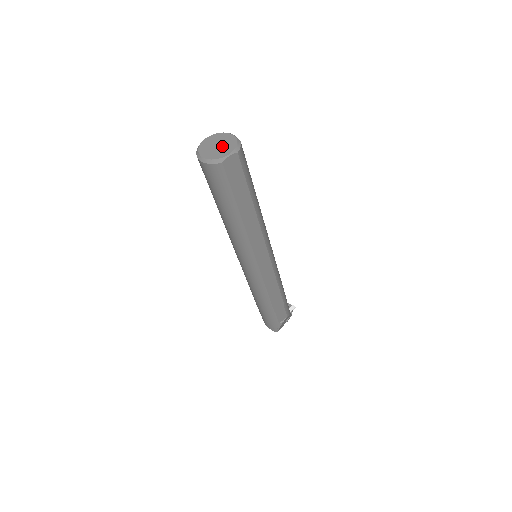
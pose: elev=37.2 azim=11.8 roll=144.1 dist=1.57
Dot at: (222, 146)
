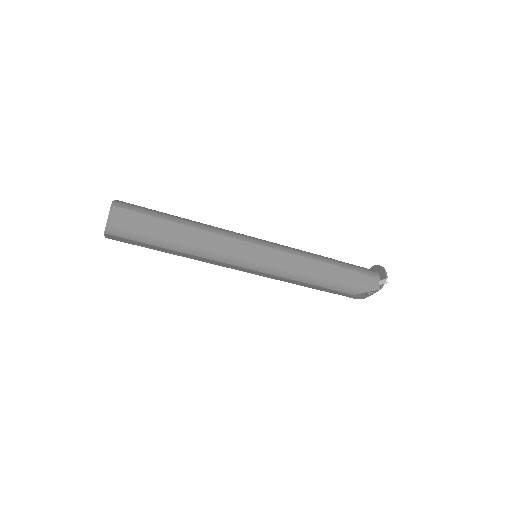
Dot at: occluded
